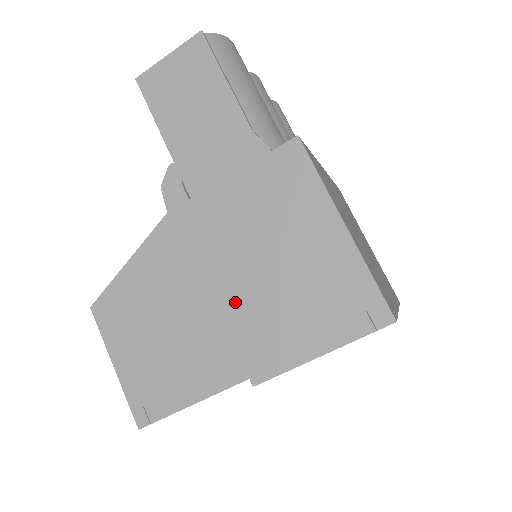
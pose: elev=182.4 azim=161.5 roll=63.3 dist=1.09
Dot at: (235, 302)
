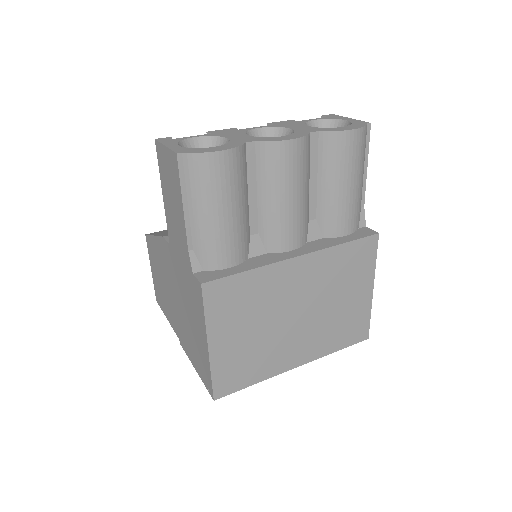
Dot at: (178, 310)
